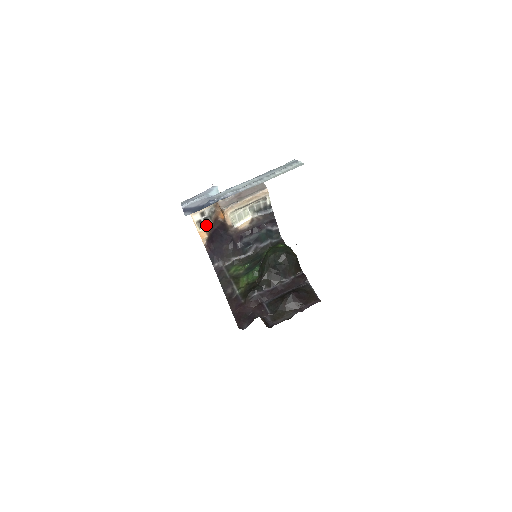
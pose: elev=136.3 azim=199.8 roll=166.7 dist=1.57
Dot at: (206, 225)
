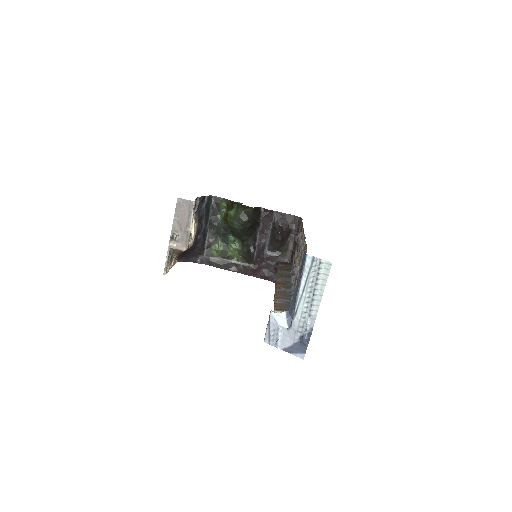
Dot at: (172, 259)
